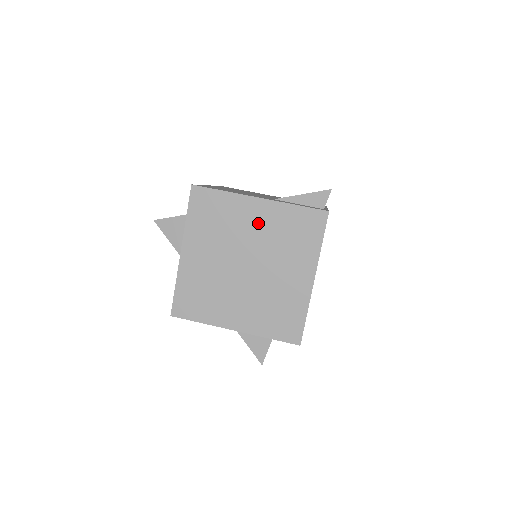
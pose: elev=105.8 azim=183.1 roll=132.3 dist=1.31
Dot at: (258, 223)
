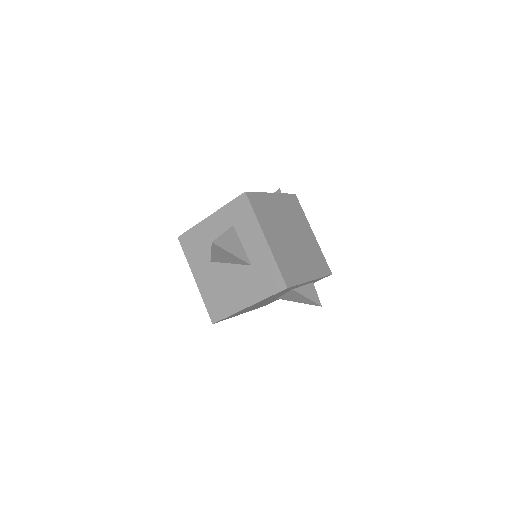
Dot at: (281, 208)
